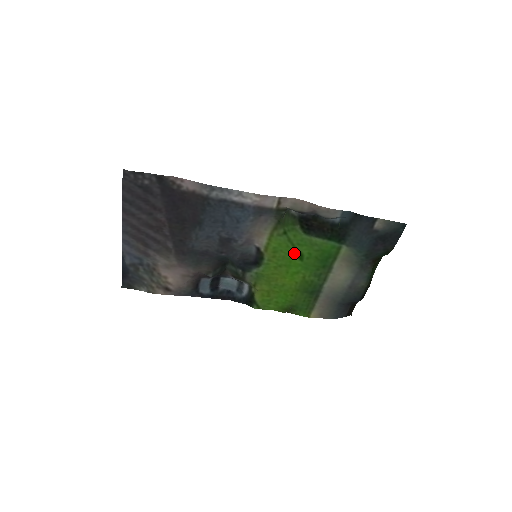
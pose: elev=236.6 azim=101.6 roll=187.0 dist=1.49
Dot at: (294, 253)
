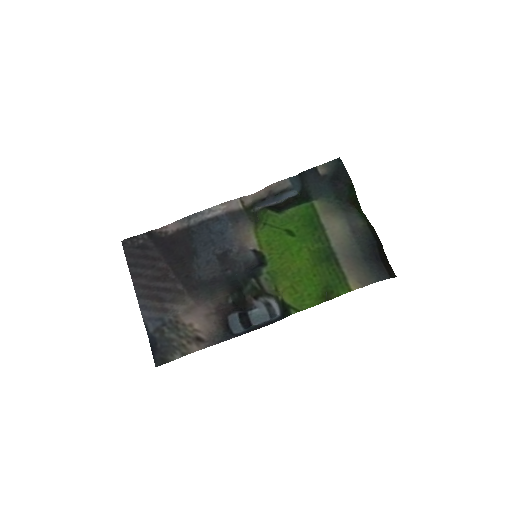
Dot at: (283, 234)
